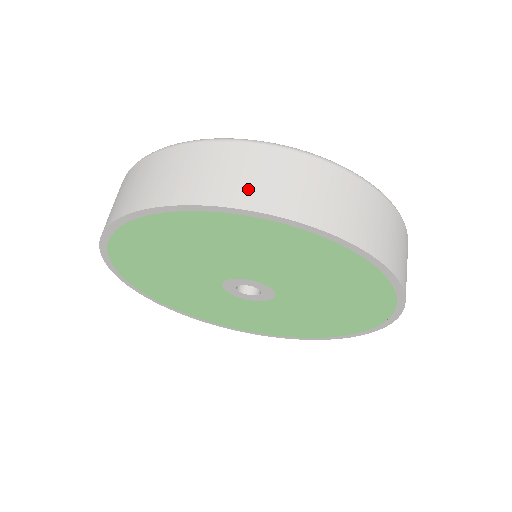
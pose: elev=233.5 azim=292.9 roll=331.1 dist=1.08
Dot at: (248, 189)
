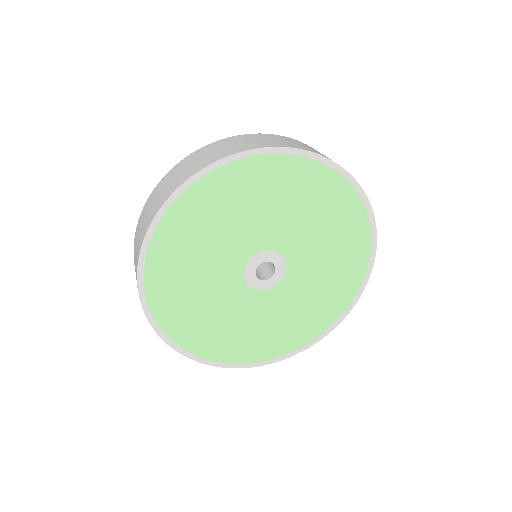
Dot at: (319, 153)
